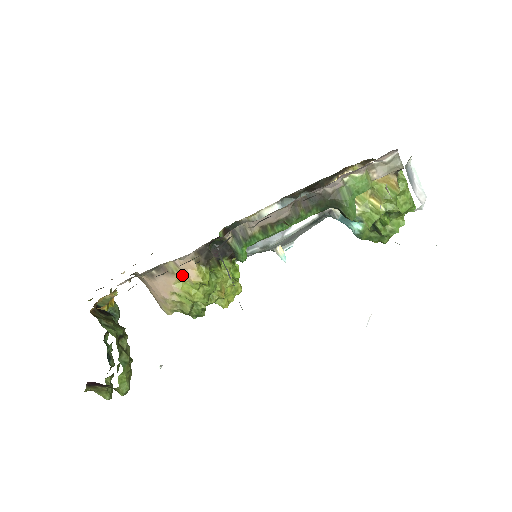
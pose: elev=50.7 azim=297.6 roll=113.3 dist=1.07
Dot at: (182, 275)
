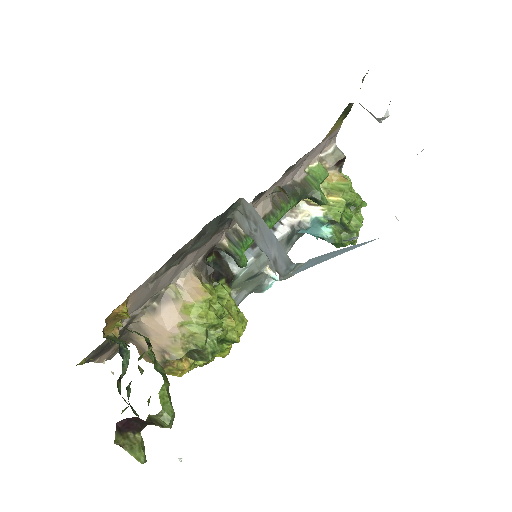
Dot at: (187, 297)
